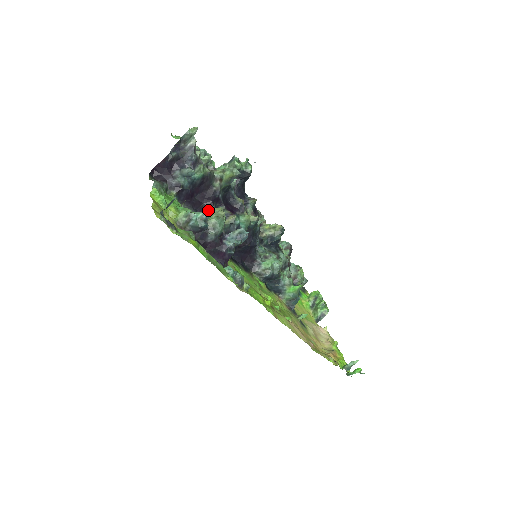
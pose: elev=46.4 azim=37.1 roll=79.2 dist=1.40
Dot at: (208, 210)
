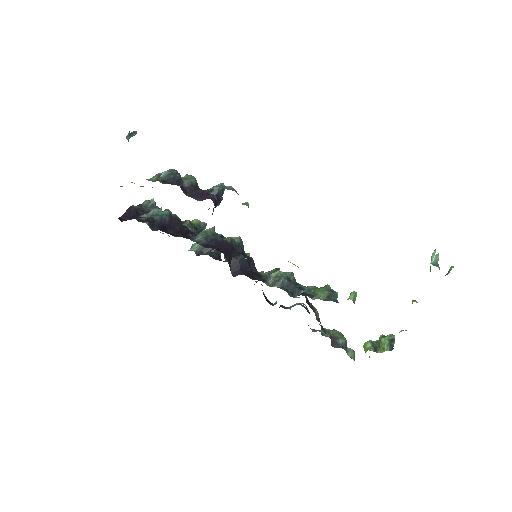
Dot at: (186, 236)
